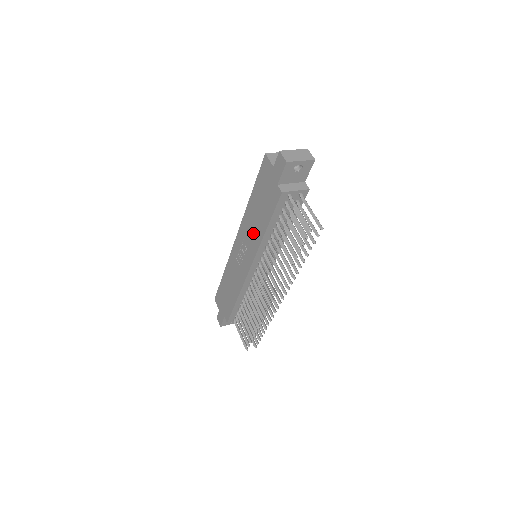
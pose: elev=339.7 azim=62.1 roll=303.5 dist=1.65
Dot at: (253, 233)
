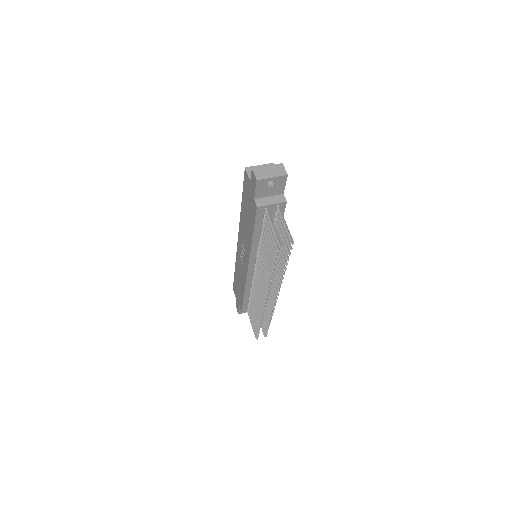
Dot at: (246, 238)
